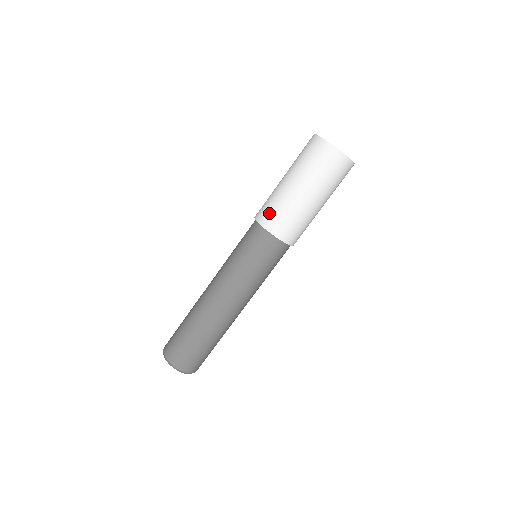
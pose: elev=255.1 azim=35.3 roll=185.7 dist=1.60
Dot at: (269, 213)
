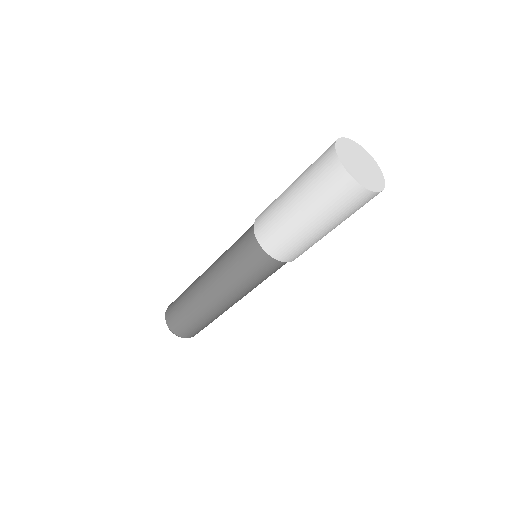
Dot at: (263, 215)
